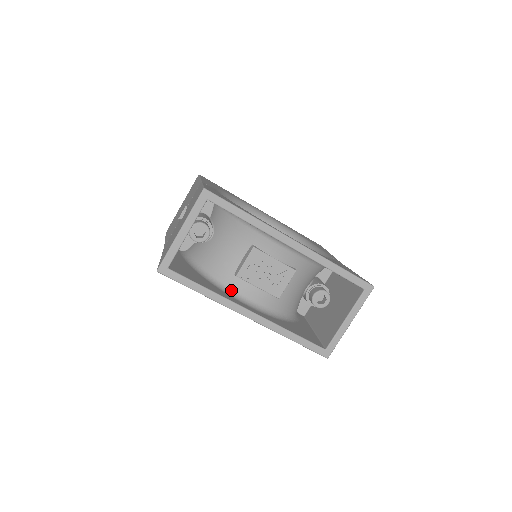
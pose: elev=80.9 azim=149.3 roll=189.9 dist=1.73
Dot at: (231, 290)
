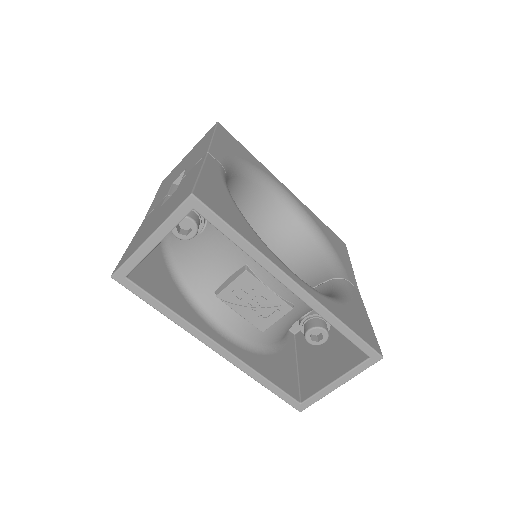
Dot at: (206, 310)
